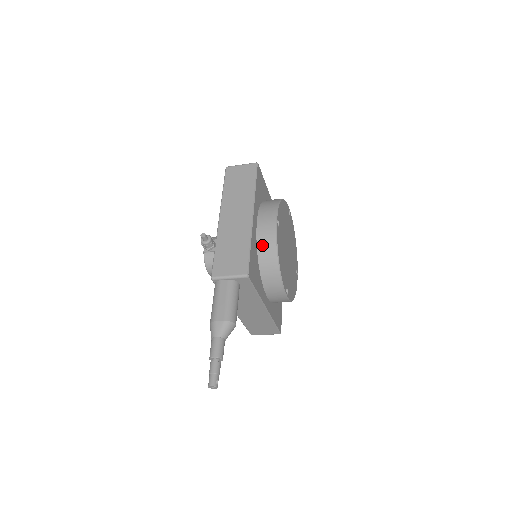
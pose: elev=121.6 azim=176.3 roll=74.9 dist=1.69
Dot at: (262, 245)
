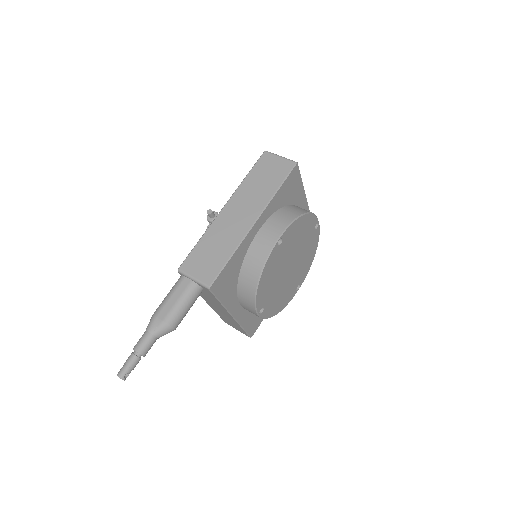
Dot at: (250, 258)
